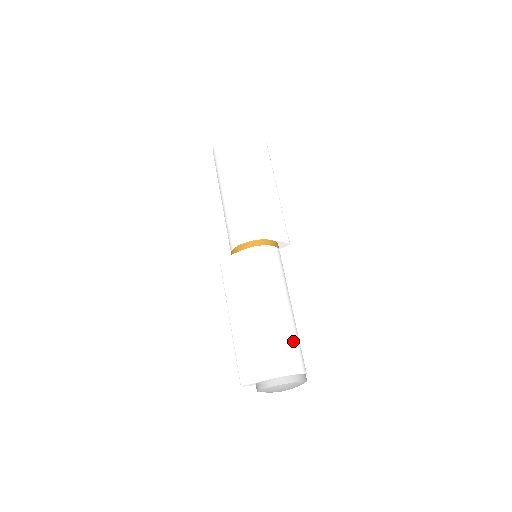
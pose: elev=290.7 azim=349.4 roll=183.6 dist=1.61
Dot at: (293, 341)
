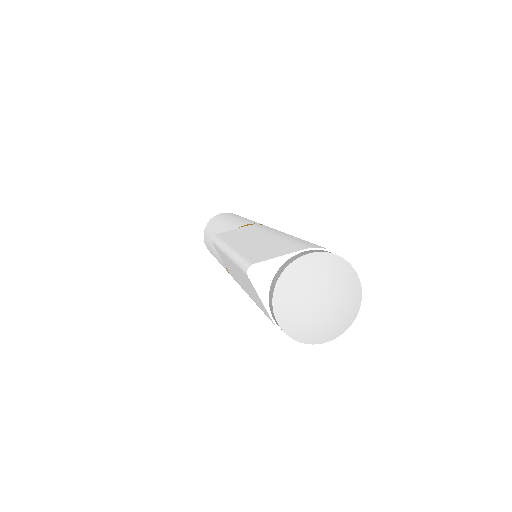
Dot at: occluded
